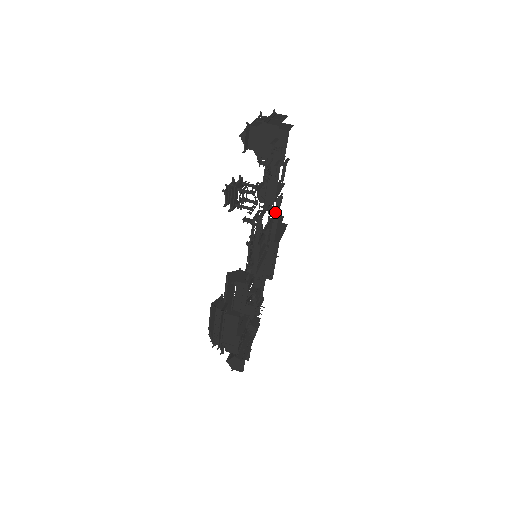
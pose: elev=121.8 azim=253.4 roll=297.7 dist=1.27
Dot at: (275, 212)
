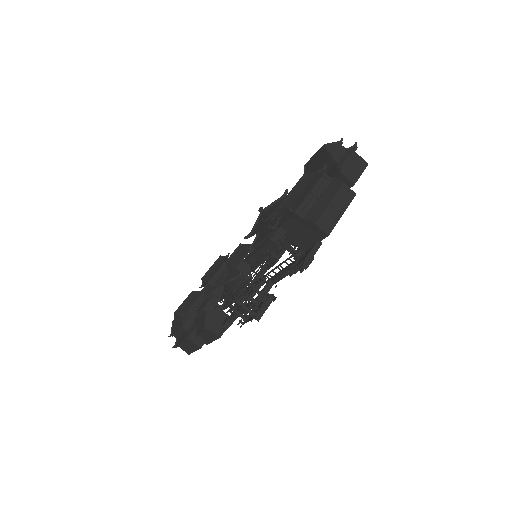
Dot at: occluded
